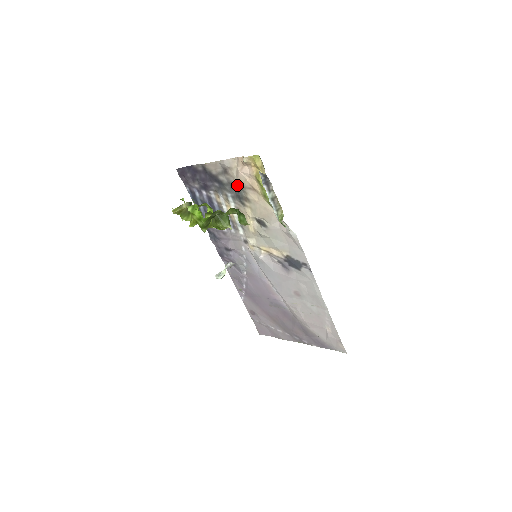
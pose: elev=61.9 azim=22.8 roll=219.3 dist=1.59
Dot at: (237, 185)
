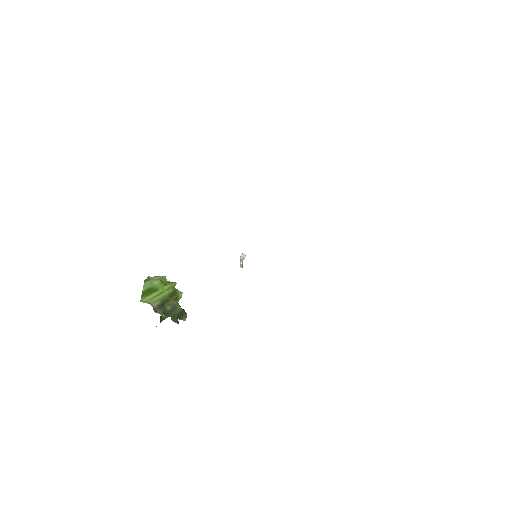
Dot at: occluded
